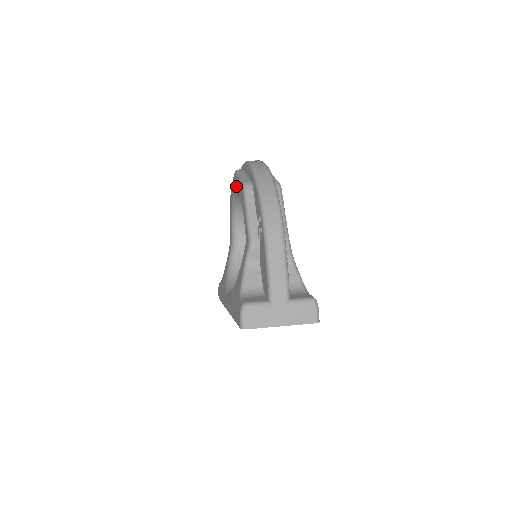
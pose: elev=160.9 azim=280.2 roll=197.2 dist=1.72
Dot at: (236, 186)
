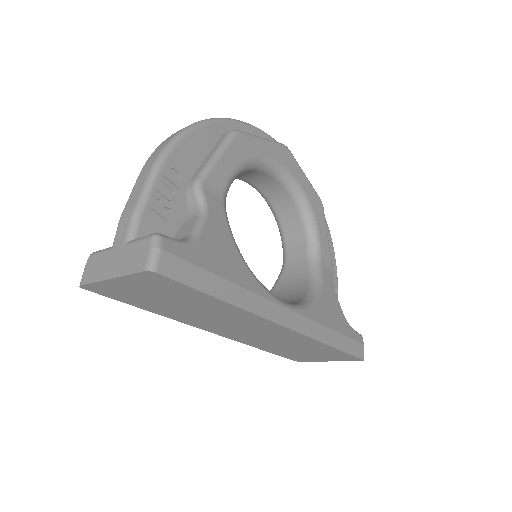
Dot at: occluded
